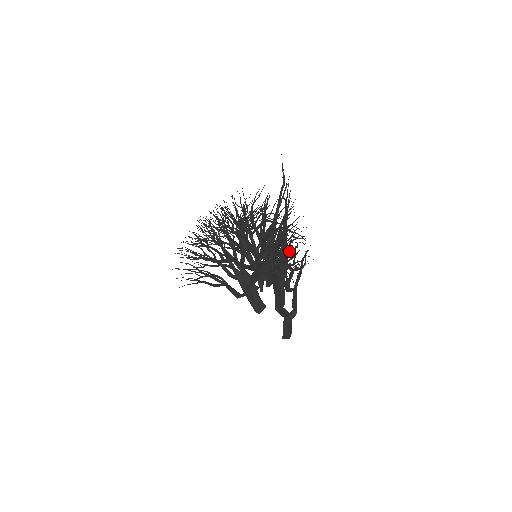
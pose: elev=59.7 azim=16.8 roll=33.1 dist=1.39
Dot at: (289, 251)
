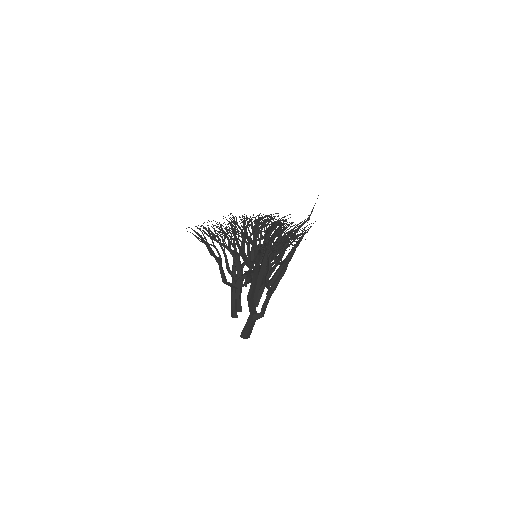
Dot at: occluded
